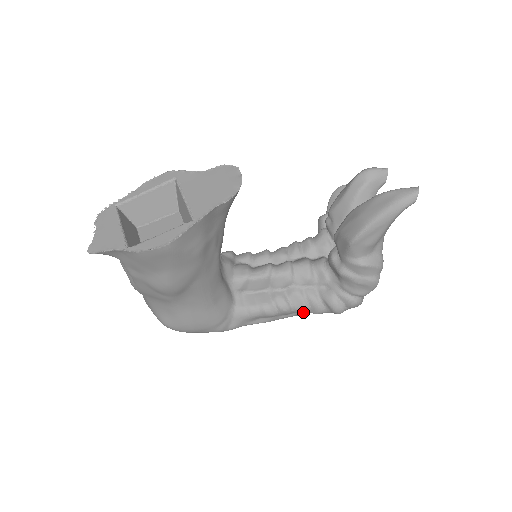
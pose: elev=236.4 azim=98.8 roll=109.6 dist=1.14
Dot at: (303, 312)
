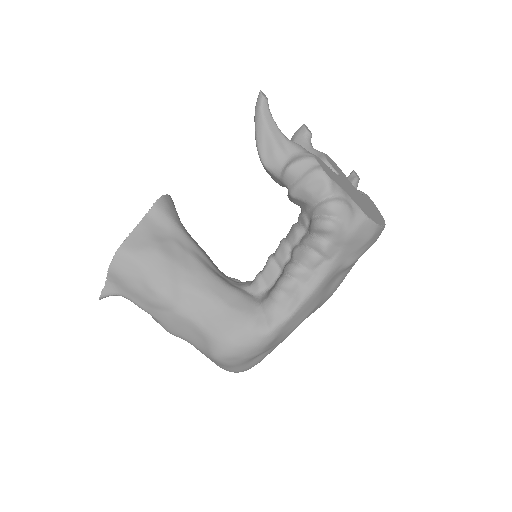
Dot at: (313, 260)
